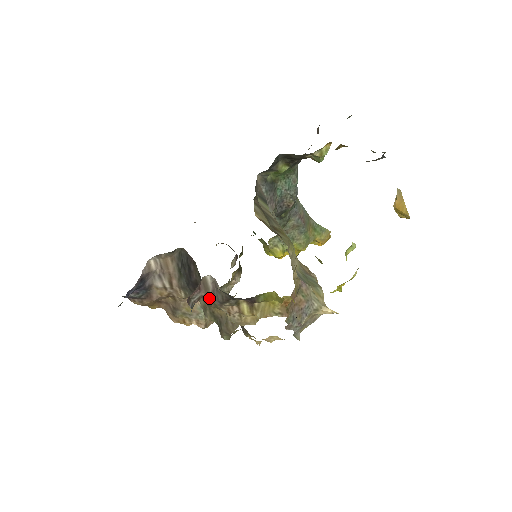
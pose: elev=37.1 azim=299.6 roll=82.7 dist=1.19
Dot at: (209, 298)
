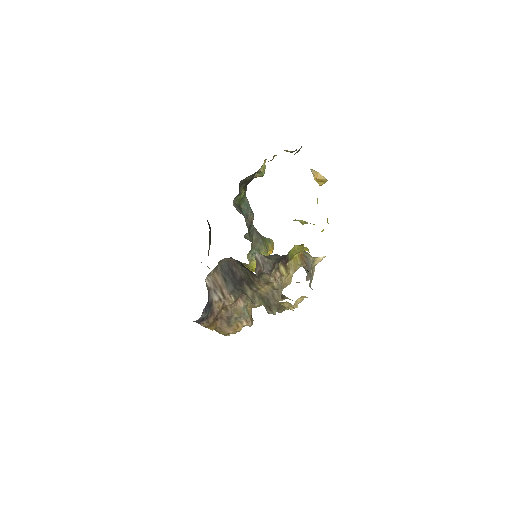
Dot at: (262, 272)
